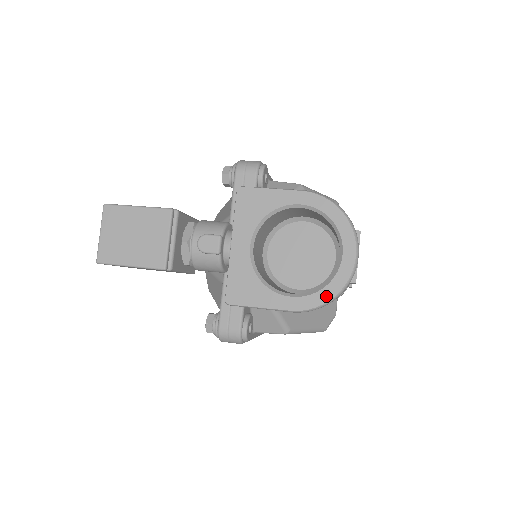
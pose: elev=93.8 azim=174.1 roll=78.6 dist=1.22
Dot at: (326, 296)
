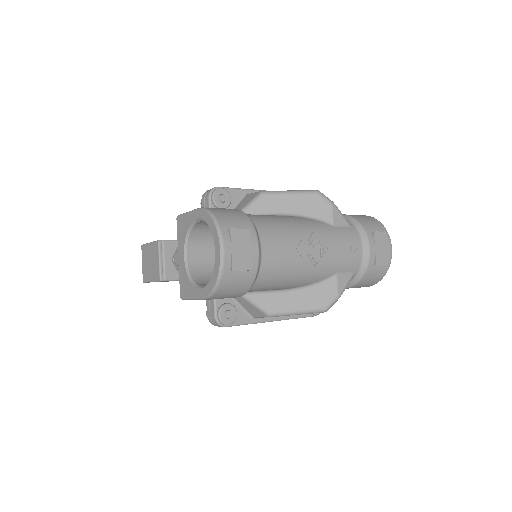
Dot at: (212, 285)
